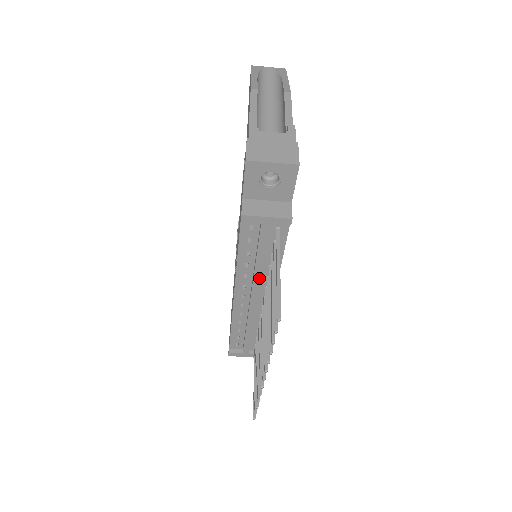
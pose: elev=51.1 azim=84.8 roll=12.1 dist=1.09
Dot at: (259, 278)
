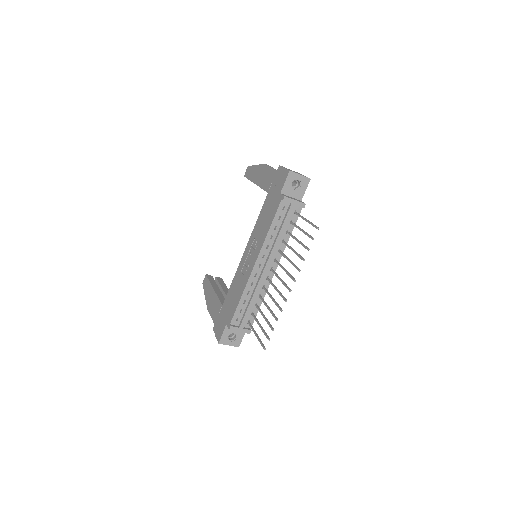
Dot at: (276, 247)
